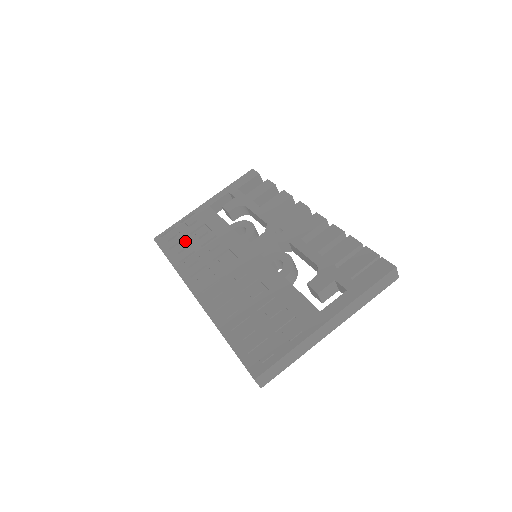
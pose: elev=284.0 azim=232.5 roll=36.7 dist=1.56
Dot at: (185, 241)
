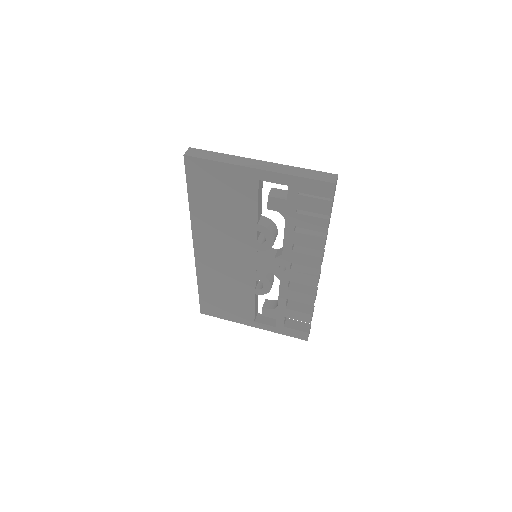
Dot at: occluded
